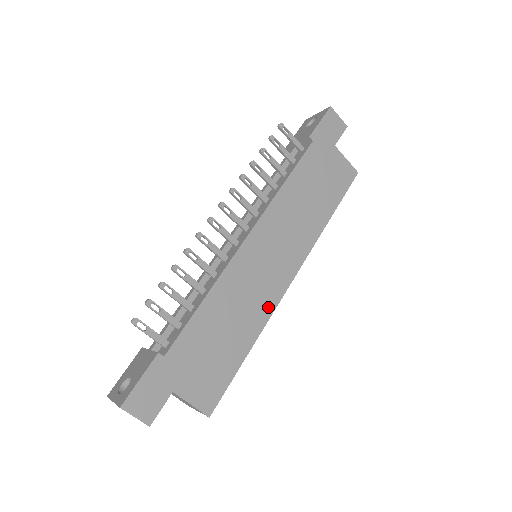
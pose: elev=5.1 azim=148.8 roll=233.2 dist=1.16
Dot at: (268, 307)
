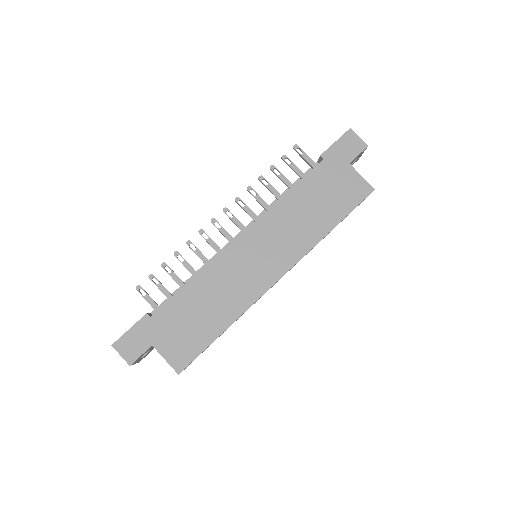
Dot at: (249, 298)
